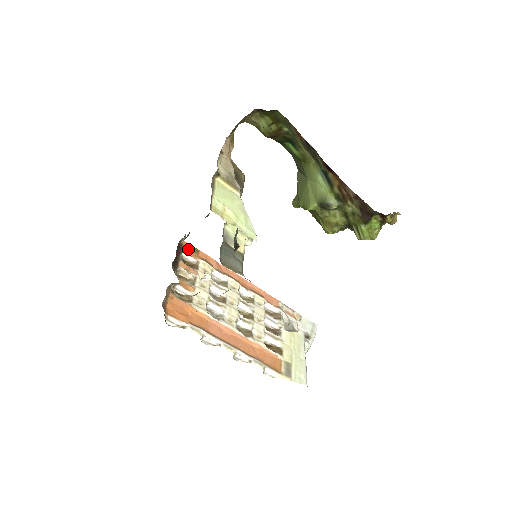
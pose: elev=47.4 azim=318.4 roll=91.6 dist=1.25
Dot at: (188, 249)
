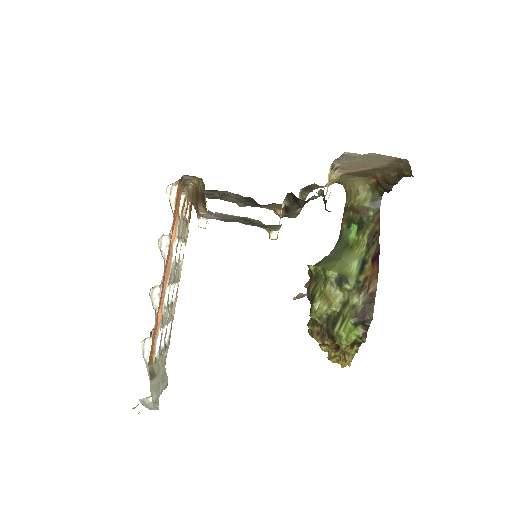
Dot at: occluded
